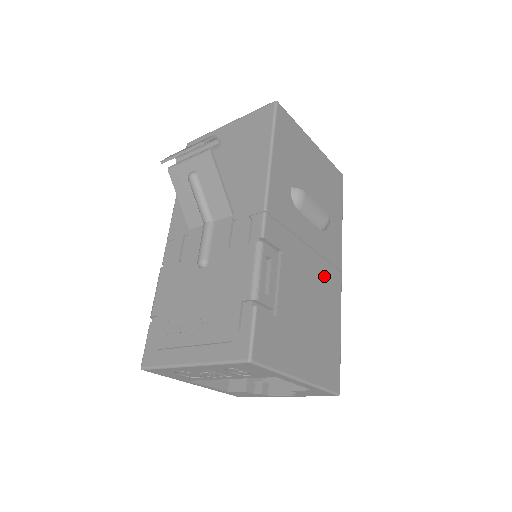
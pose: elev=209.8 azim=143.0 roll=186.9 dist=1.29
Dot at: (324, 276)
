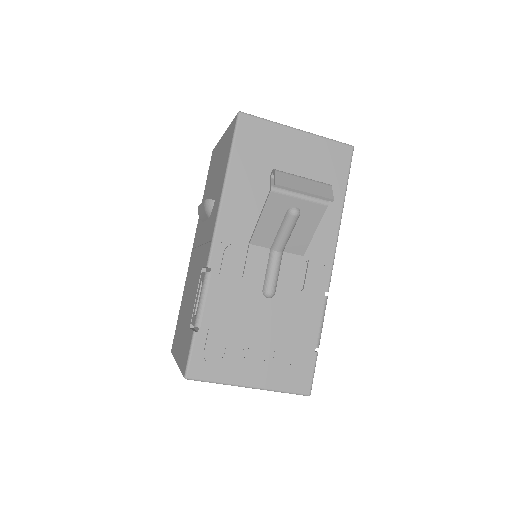
Dot at: occluded
